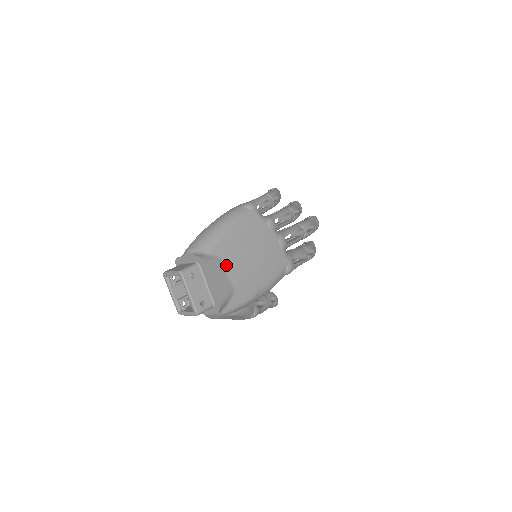
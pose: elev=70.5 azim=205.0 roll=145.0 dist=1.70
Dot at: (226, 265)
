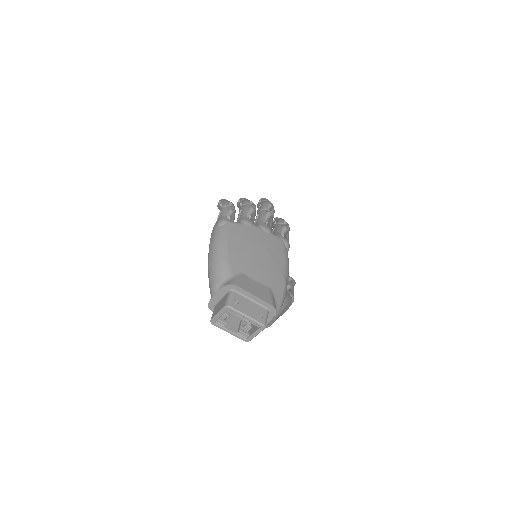
Dot at: (249, 275)
